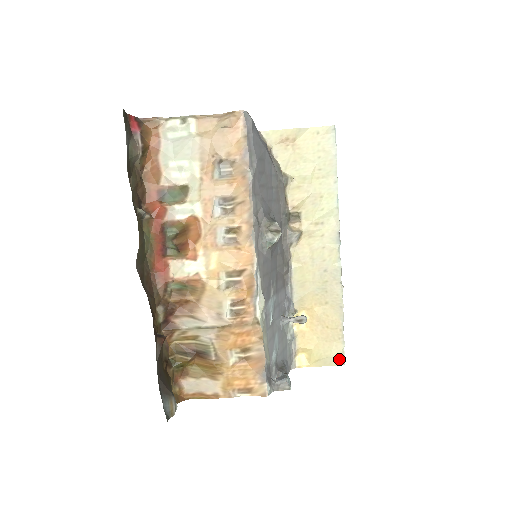
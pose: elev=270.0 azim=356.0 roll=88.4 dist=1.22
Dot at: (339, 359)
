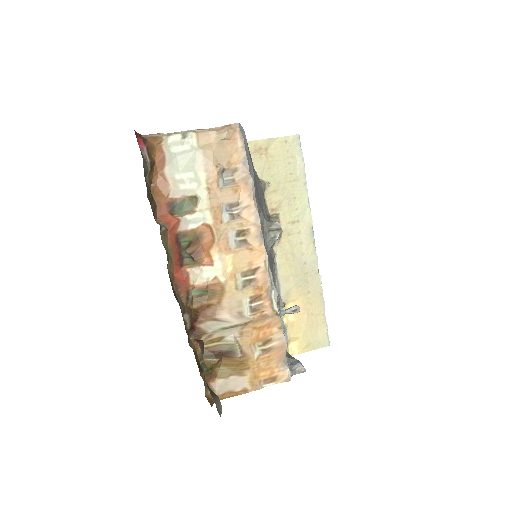
Dot at: (325, 341)
